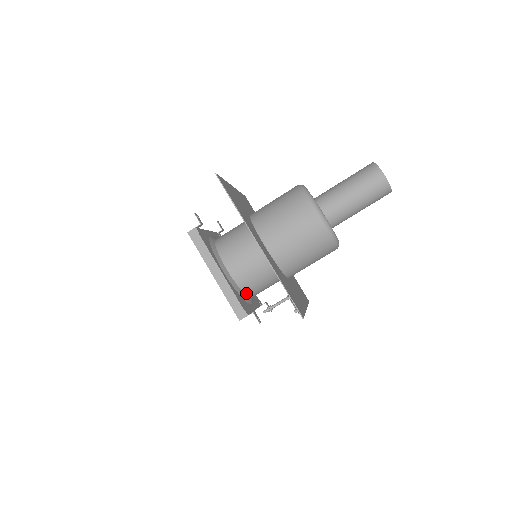
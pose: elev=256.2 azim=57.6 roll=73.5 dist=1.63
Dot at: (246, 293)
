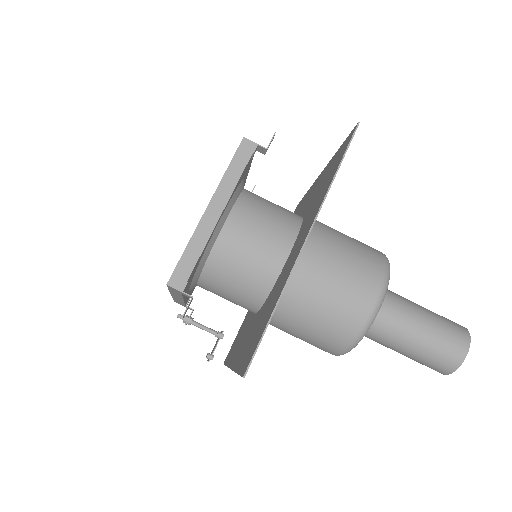
Dot at: (204, 272)
